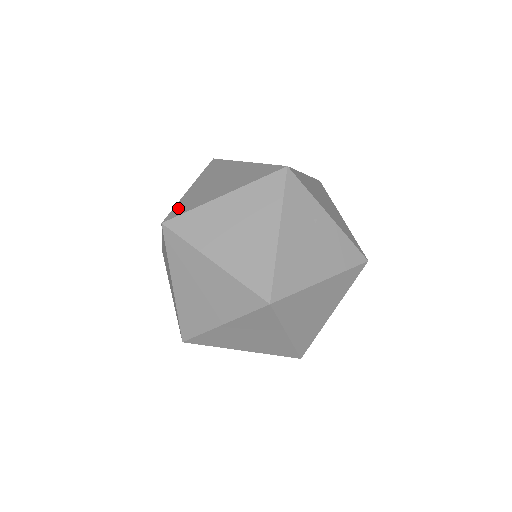
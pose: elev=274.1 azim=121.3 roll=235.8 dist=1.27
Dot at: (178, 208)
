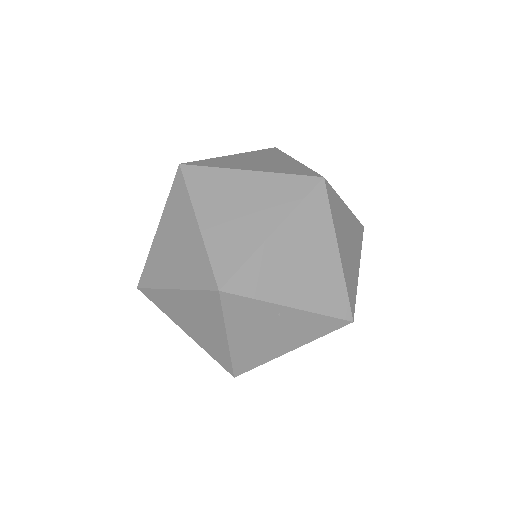
Dot at: occluded
